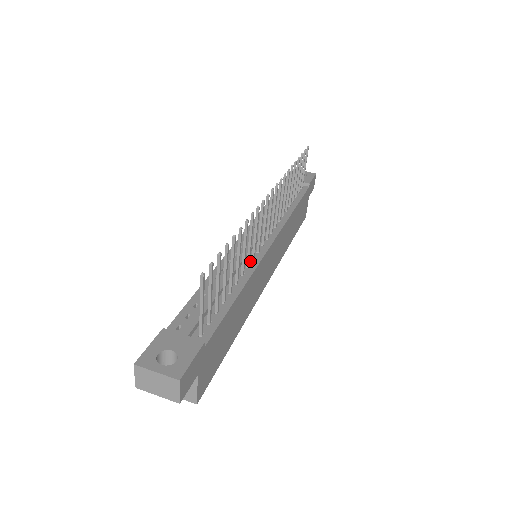
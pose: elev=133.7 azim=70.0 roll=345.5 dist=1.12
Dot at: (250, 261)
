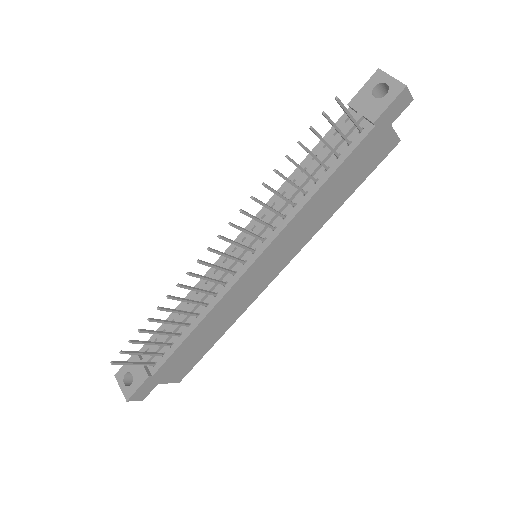
Dot at: (221, 287)
